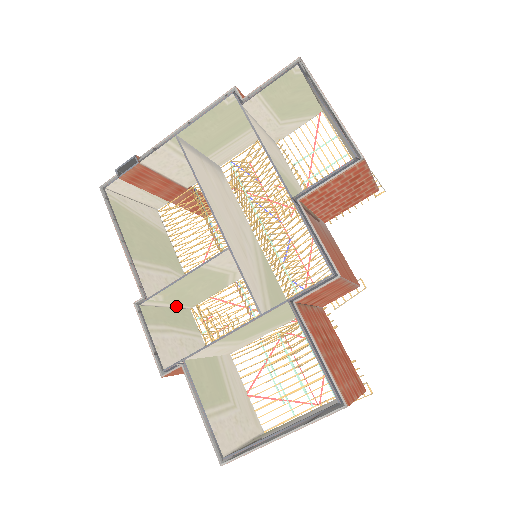
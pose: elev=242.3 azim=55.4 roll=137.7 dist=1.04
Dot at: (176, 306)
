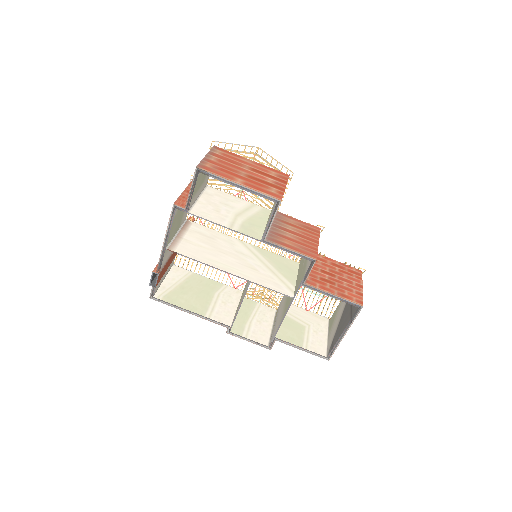
Dot at: occluded
